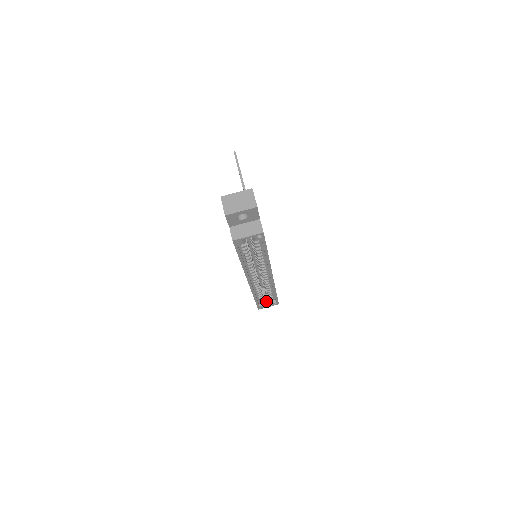
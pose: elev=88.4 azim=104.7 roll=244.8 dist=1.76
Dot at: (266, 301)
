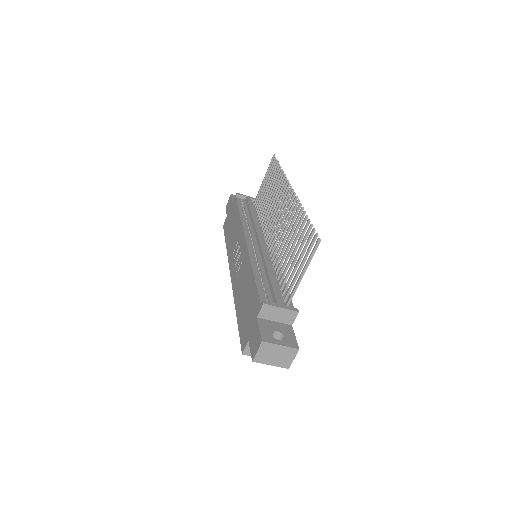
Dot at: occluded
